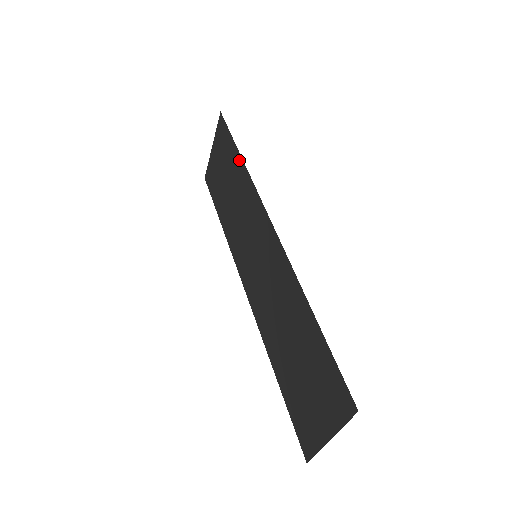
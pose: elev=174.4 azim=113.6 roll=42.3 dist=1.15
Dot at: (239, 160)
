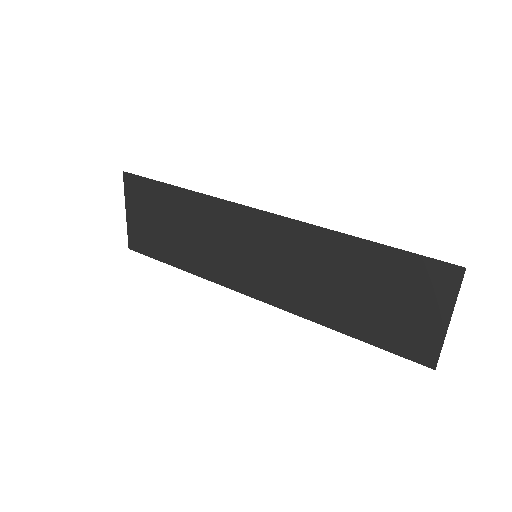
Dot at: (180, 193)
